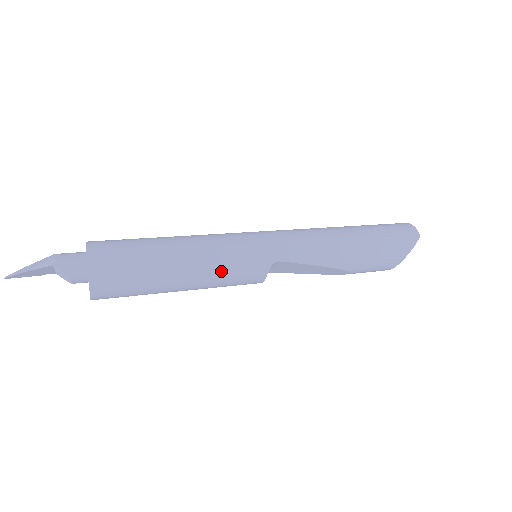
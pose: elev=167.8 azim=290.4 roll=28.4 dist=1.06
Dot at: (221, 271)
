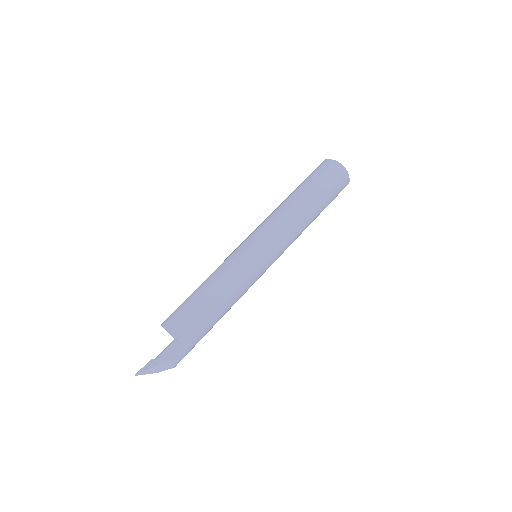
Dot at: occluded
